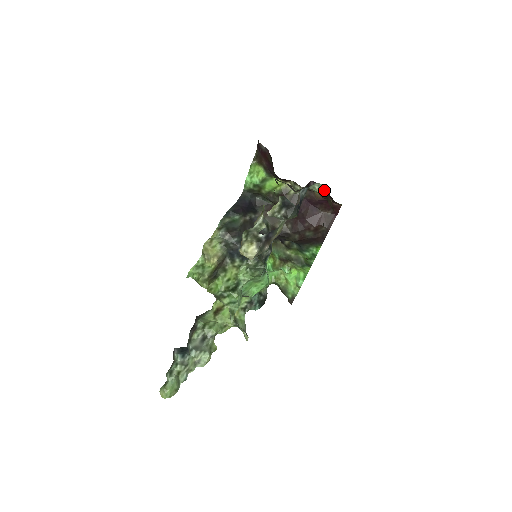
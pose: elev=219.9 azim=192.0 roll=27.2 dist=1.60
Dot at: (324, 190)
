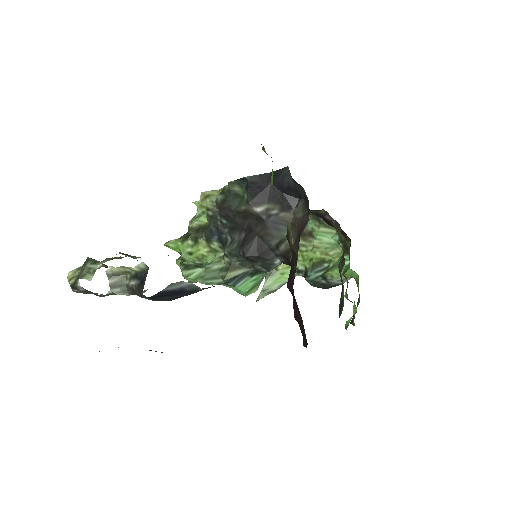
Dot at: occluded
